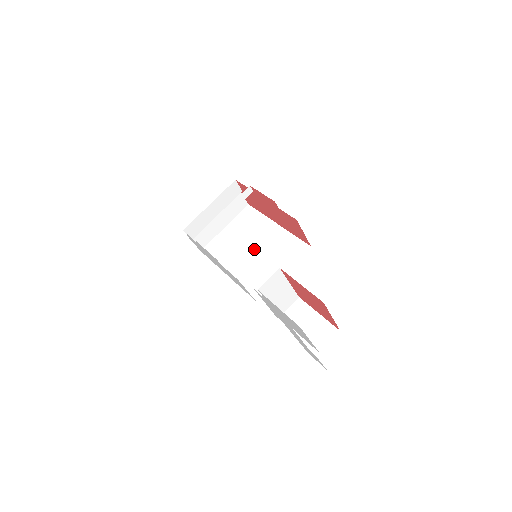
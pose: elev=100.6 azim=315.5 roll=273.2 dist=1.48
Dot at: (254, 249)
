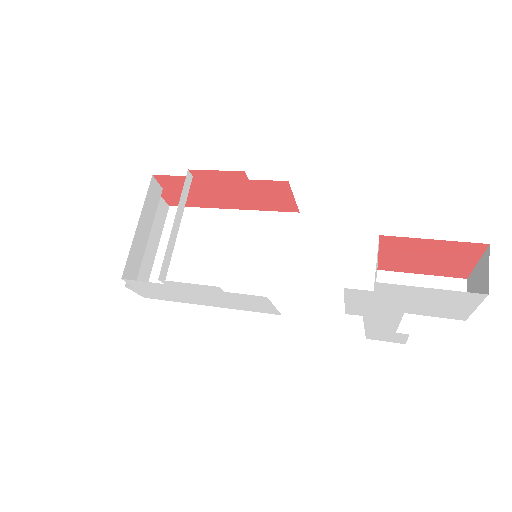
Dot at: (223, 255)
